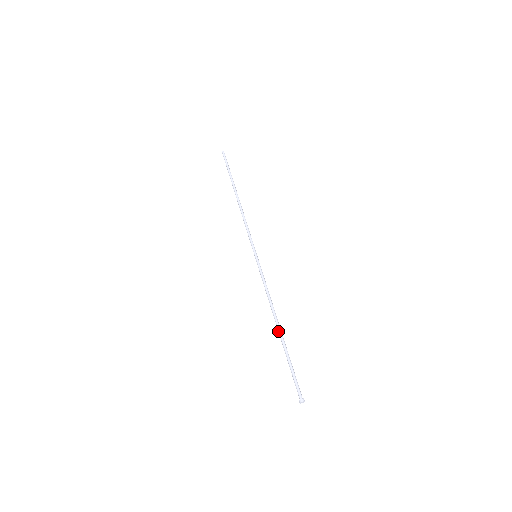
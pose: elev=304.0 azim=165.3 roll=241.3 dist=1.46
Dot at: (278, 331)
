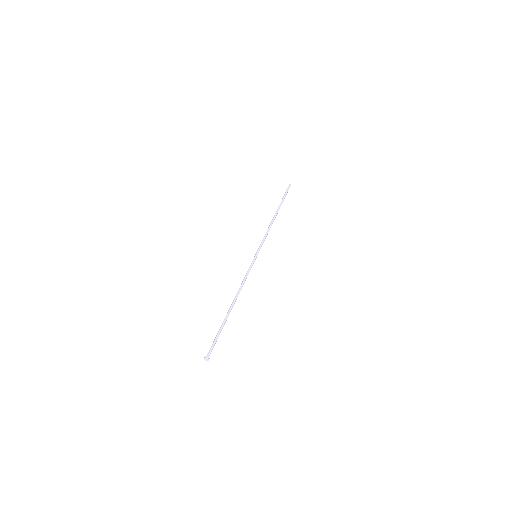
Dot at: (229, 308)
